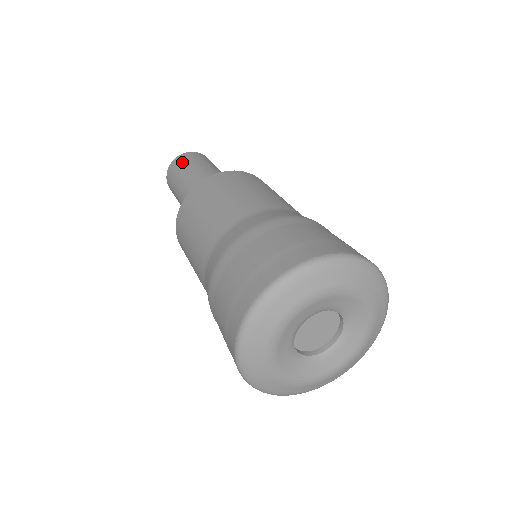
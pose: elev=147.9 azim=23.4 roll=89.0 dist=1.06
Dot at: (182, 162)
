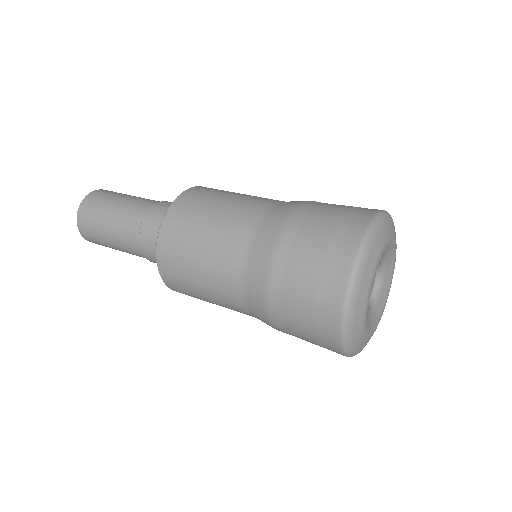
Dot at: (114, 192)
